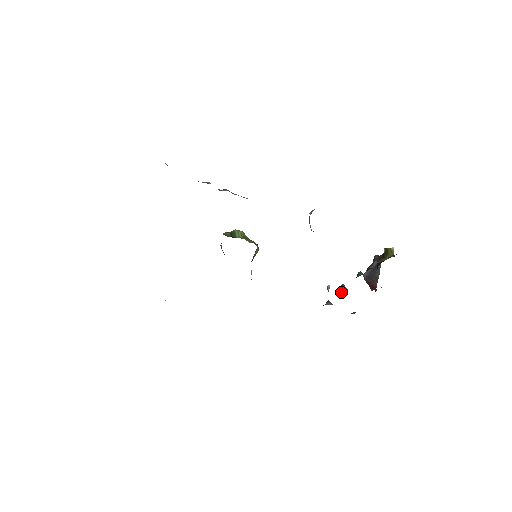
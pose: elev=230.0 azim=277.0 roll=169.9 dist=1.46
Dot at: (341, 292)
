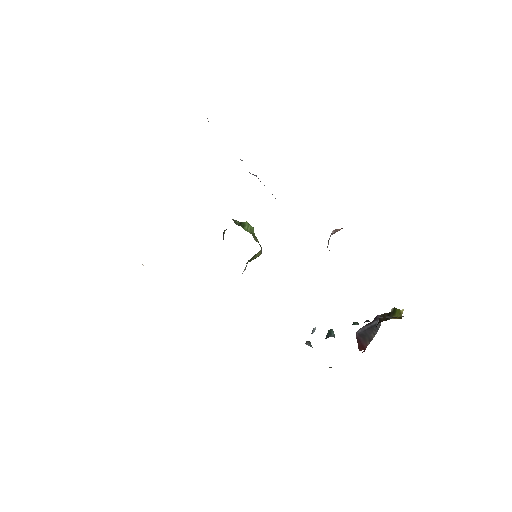
Dot at: (327, 336)
